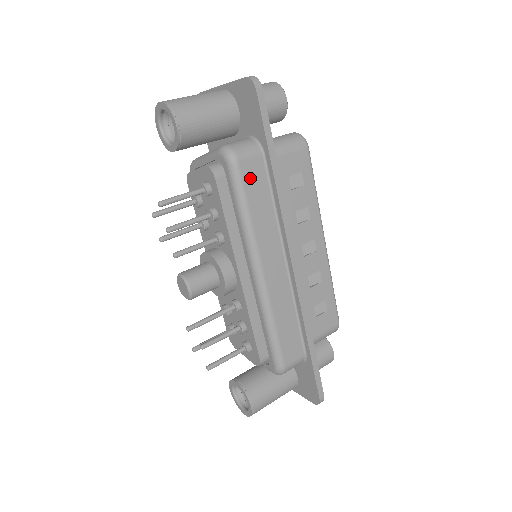
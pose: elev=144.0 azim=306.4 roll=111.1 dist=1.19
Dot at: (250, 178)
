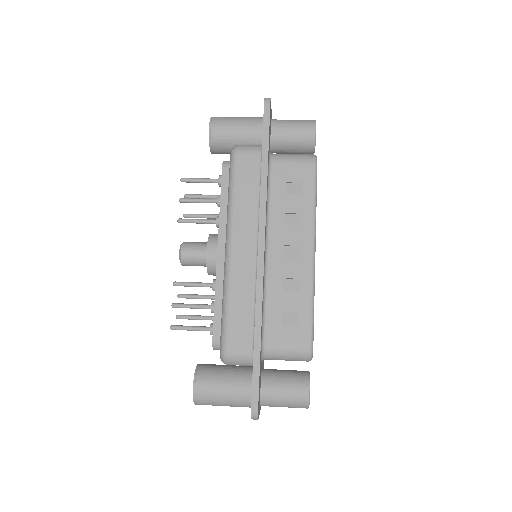
Dot at: (243, 168)
